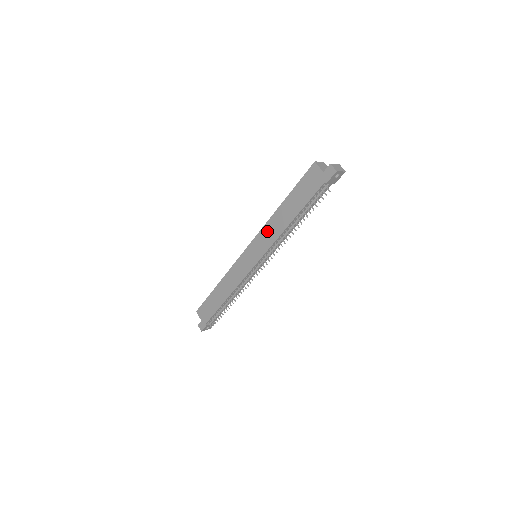
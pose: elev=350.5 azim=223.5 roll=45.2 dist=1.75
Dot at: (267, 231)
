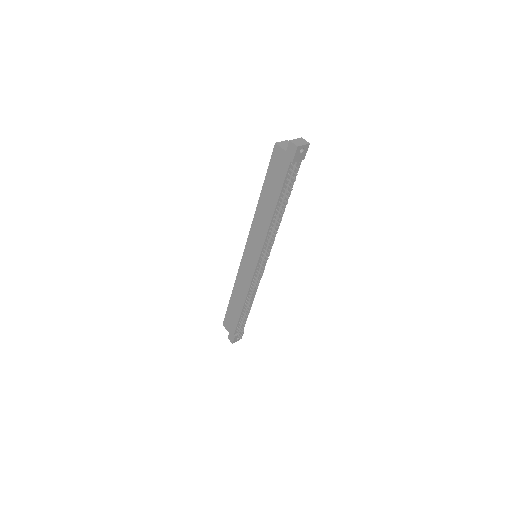
Dot at: (256, 228)
